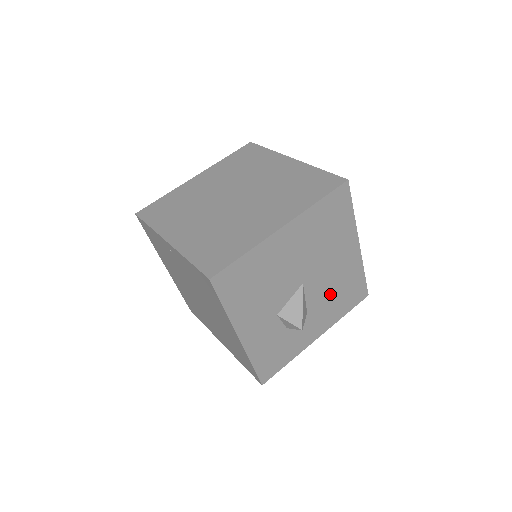
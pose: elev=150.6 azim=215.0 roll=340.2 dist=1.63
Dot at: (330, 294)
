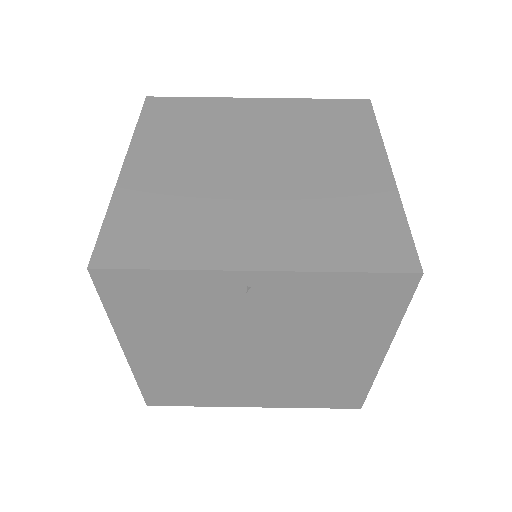
Dot at: occluded
